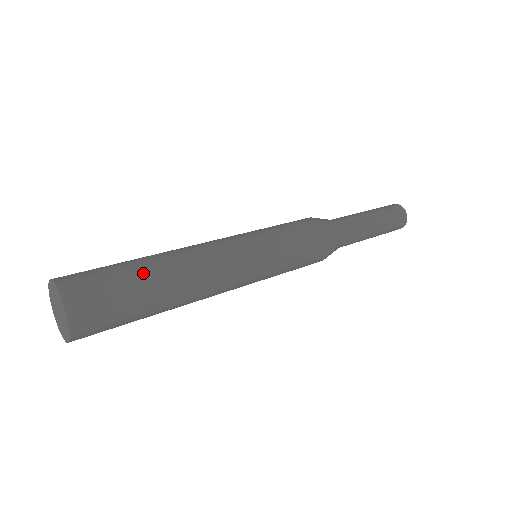
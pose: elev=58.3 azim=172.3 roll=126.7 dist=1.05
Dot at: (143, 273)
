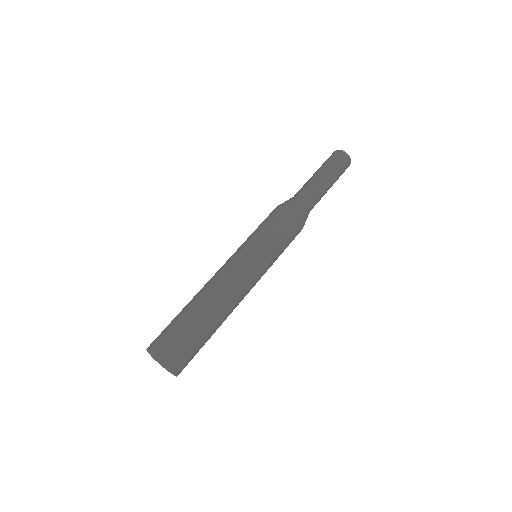
Dot at: (202, 322)
